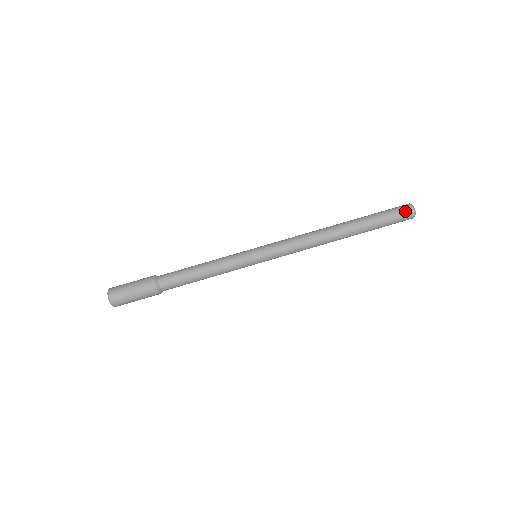
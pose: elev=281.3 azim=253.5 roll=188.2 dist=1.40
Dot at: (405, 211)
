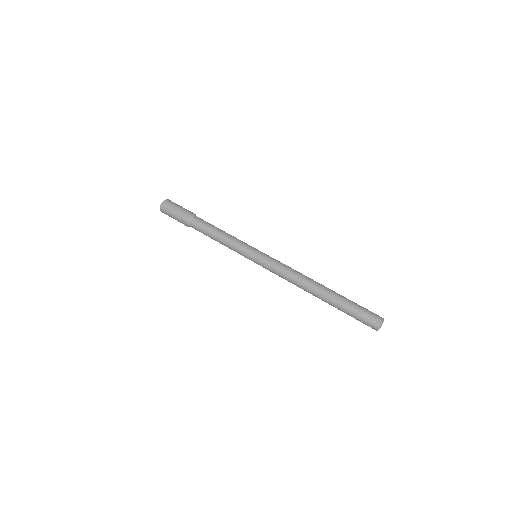
Dot at: (373, 318)
